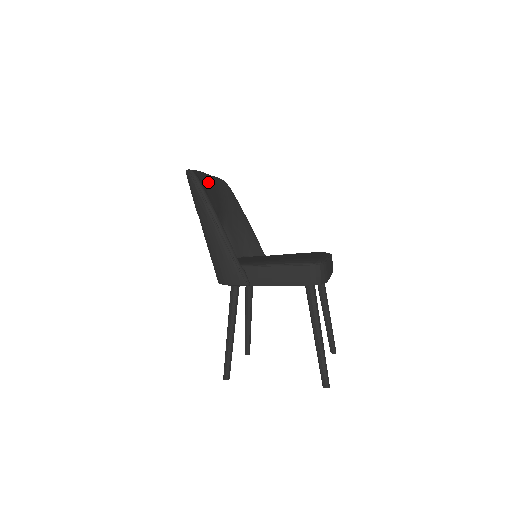
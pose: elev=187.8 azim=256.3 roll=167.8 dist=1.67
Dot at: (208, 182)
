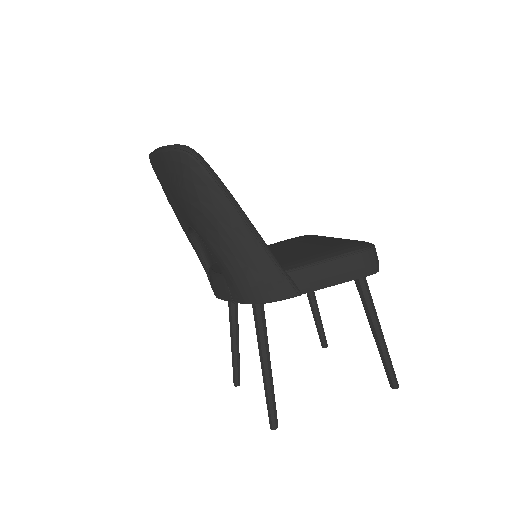
Dot at: occluded
